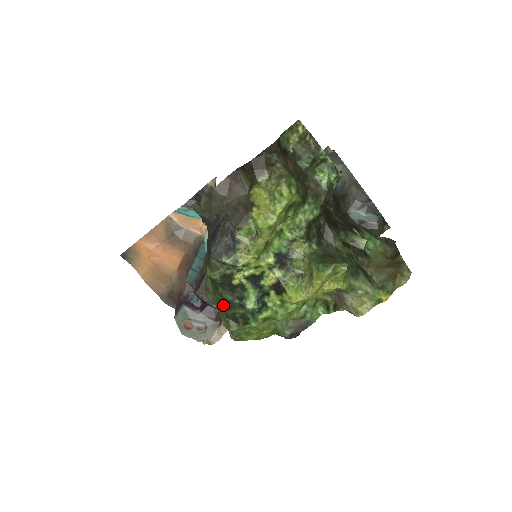
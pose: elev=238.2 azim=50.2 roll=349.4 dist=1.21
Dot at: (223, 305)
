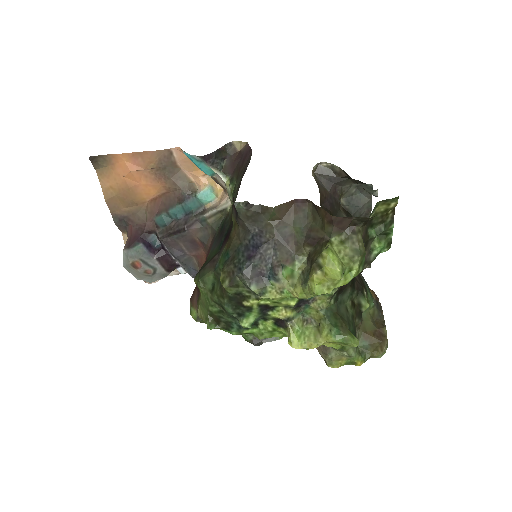
Dot at: (215, 306)
